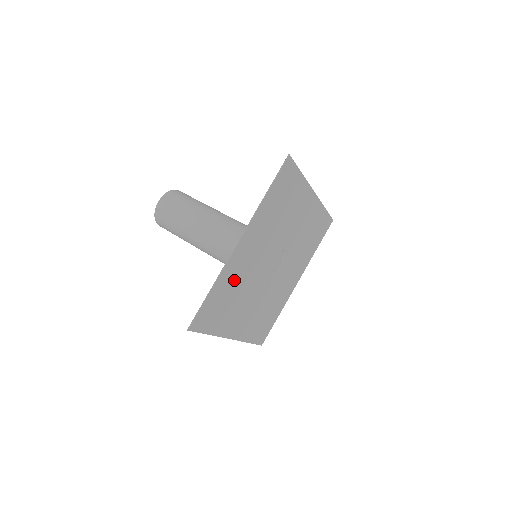
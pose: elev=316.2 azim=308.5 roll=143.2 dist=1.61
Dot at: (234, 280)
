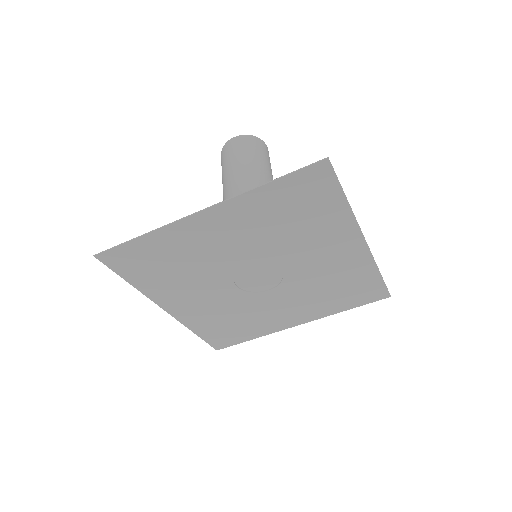
Dot at: (183, 251)
